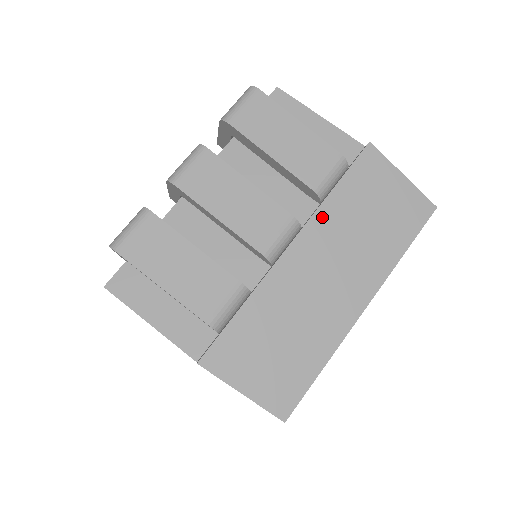
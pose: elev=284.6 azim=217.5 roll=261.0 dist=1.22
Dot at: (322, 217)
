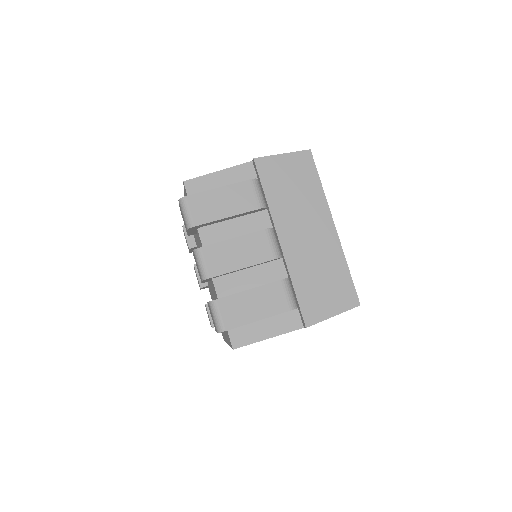
Dot at: (276, 214)
